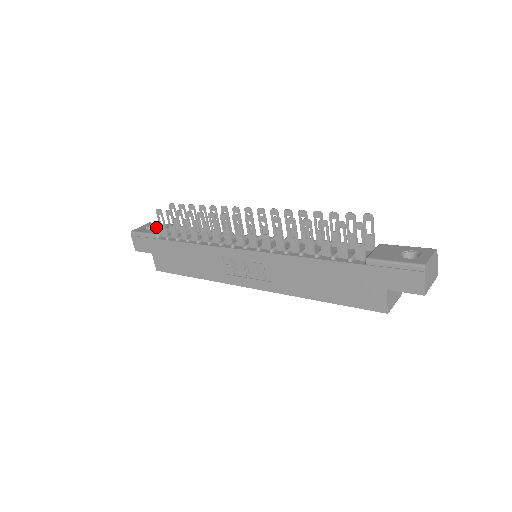
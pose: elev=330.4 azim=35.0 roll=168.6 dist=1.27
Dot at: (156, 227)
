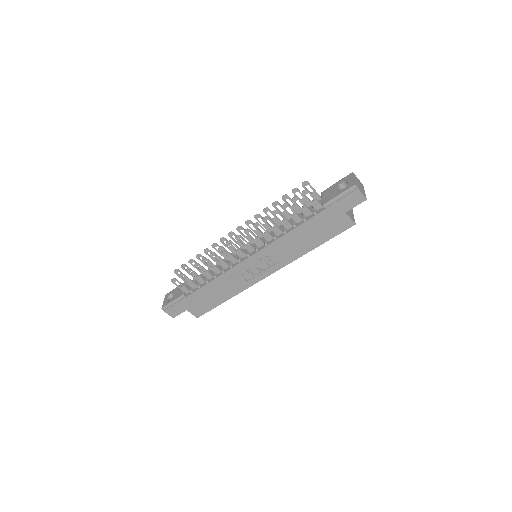
Dot at: (175, 293)
